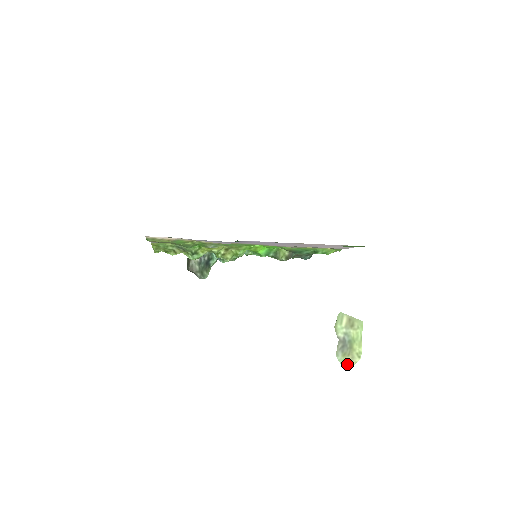
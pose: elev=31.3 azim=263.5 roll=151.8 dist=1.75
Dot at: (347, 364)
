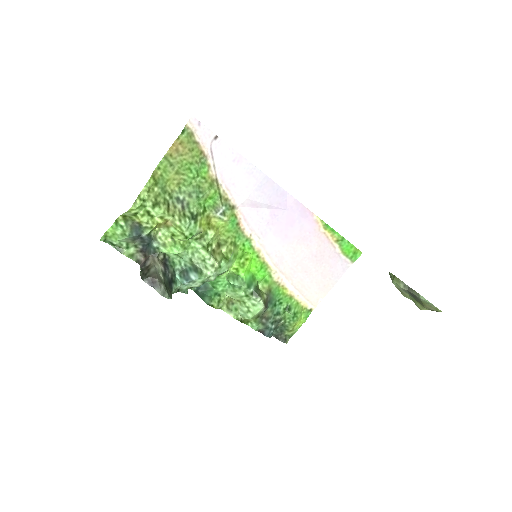
Dot at: (434, 306)
